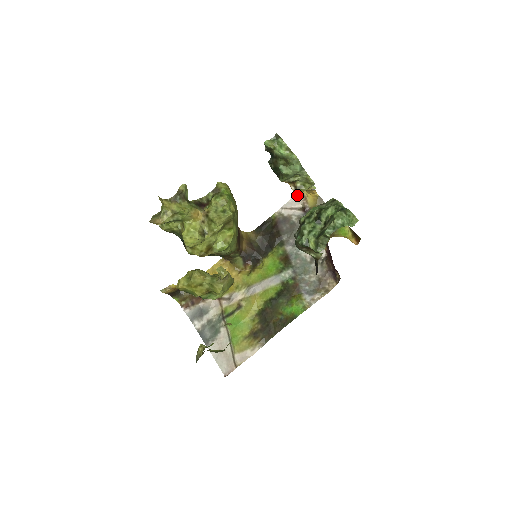
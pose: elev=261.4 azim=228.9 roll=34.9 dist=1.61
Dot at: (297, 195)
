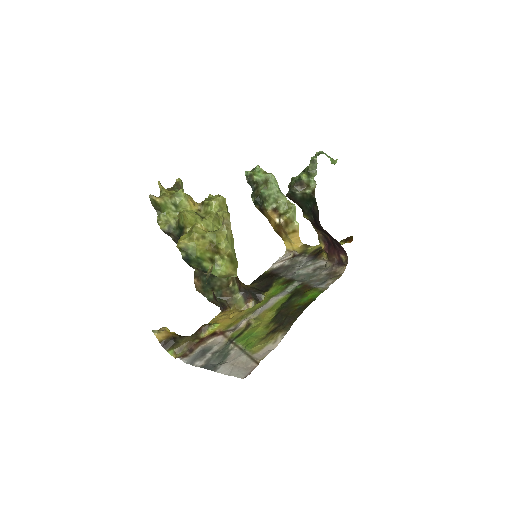
Dot at: (284, 255)
